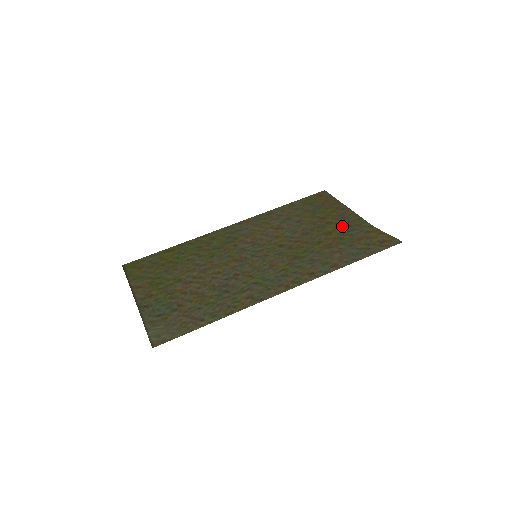
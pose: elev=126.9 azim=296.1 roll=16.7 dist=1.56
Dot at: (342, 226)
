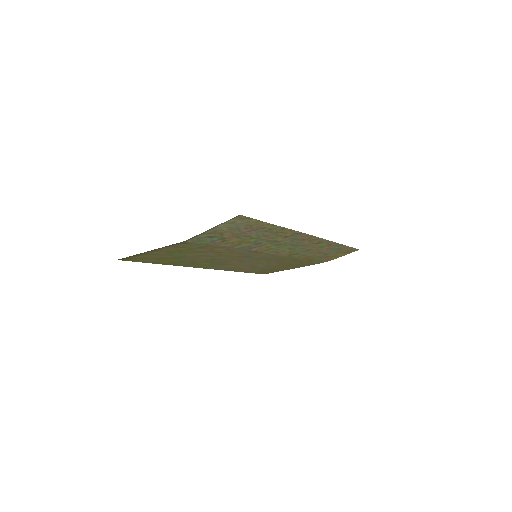
Dot at: (304, 263)
